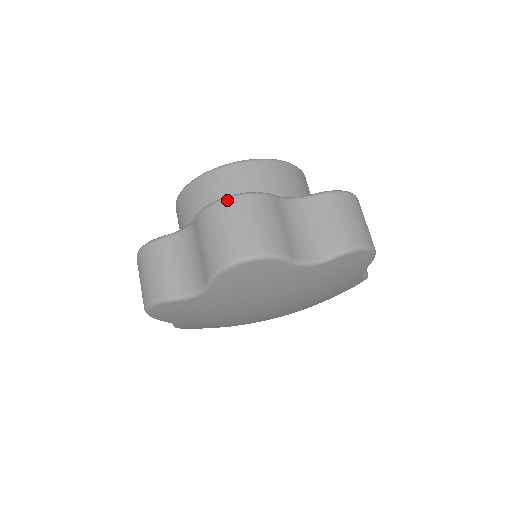
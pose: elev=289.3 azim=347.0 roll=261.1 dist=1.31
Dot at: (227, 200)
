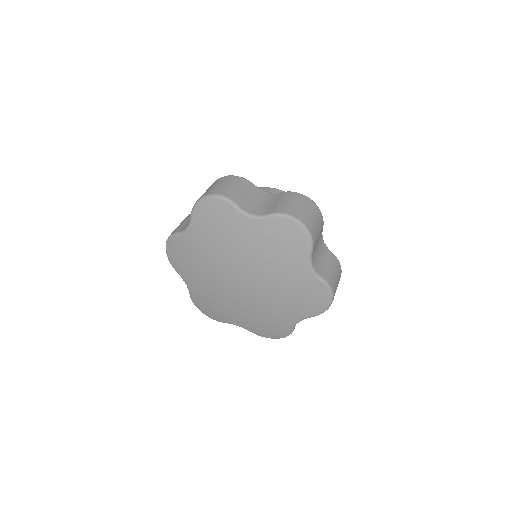
Dot at: (311, 200)
